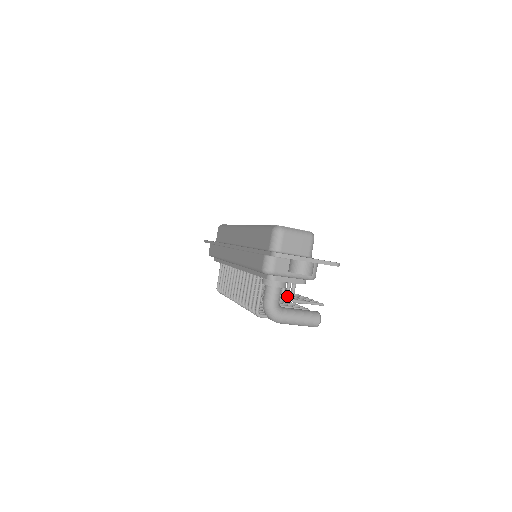
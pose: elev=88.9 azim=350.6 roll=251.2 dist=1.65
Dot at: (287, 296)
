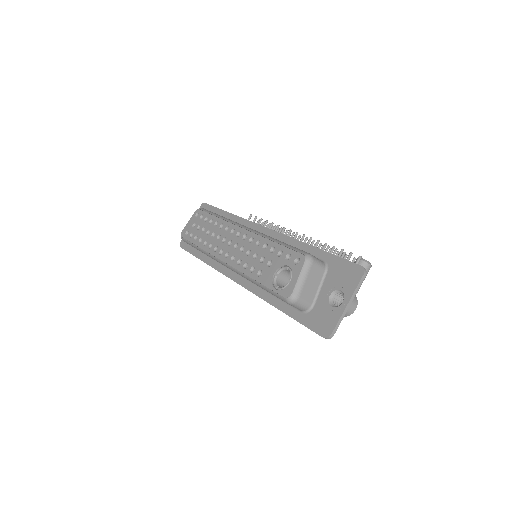
Dot at: occluded
